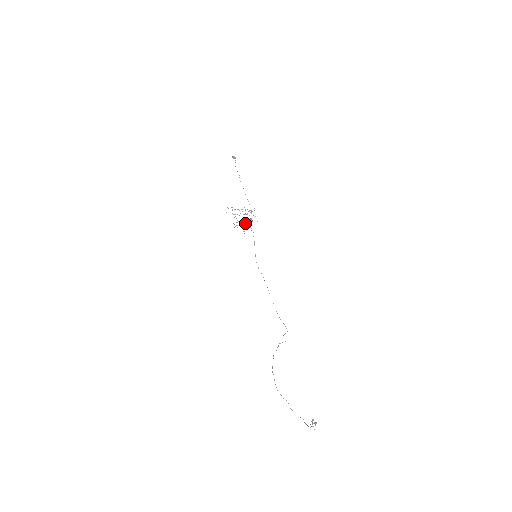
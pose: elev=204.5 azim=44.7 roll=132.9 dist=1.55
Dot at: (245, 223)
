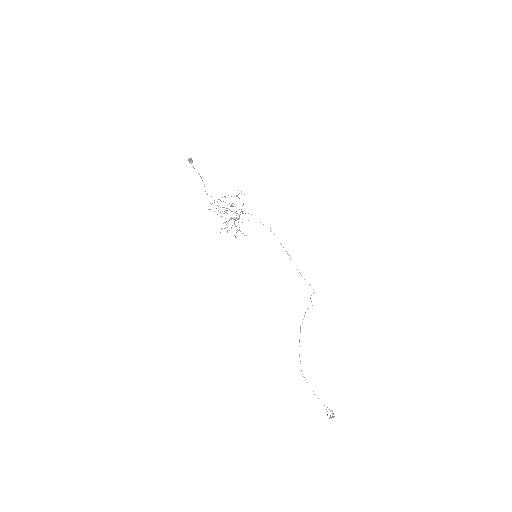
Dot at: (234, 223)
